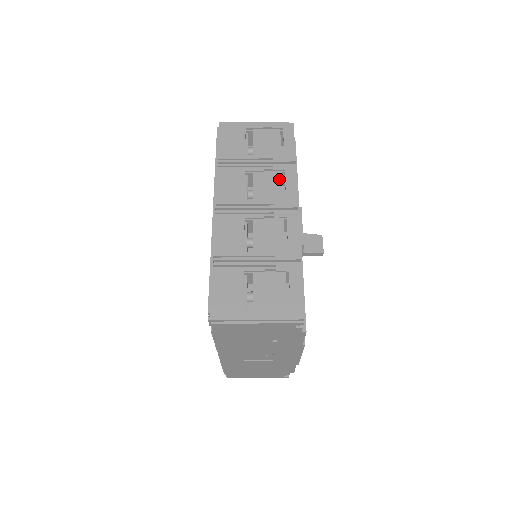
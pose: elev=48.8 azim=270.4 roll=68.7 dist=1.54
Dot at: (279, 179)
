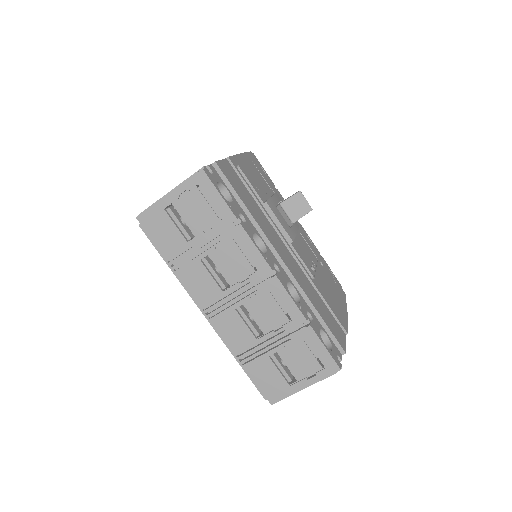
Dot at: (236, 249)
